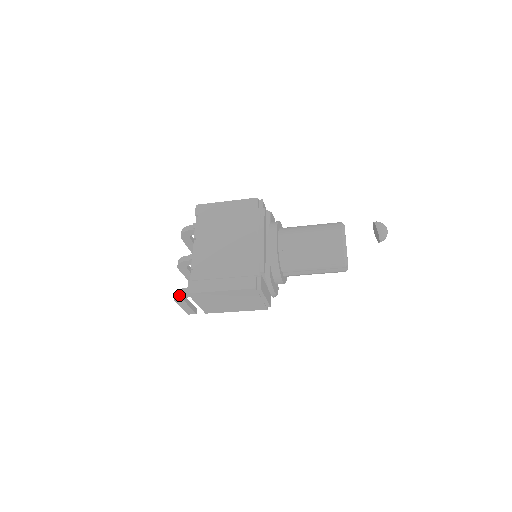
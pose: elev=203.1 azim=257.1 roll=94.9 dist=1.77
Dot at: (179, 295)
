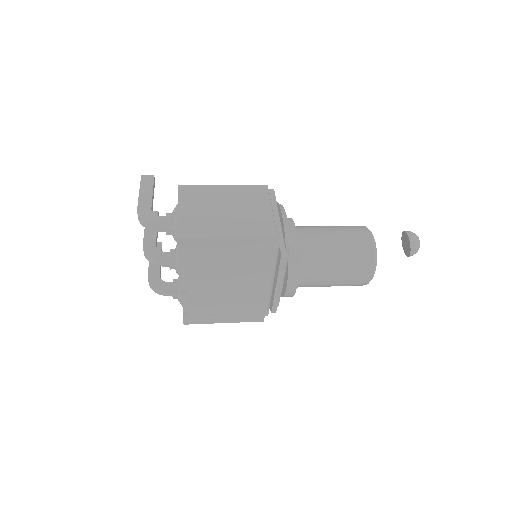
Dot at: (160, 293)
